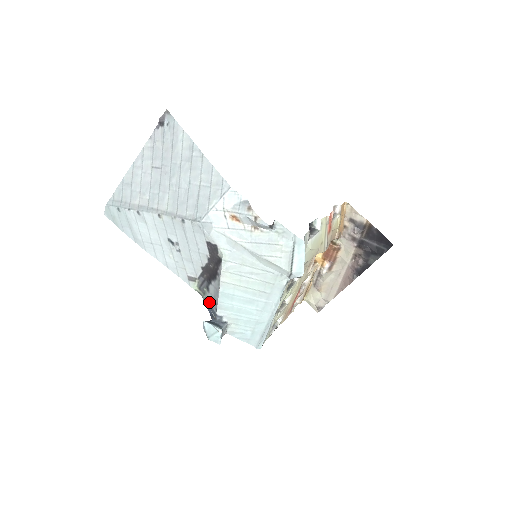
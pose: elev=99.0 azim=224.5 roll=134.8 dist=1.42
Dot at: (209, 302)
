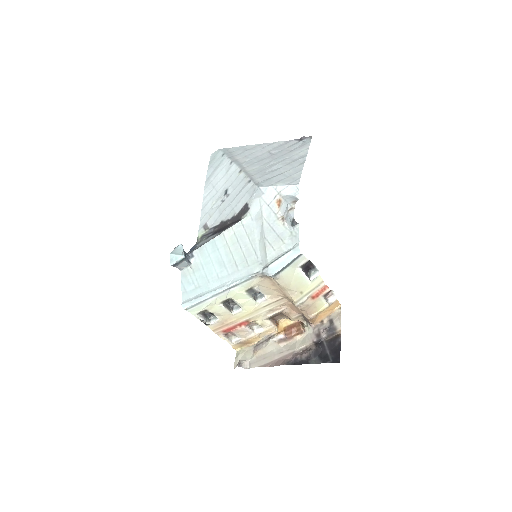
Dot at: (197, 245)
